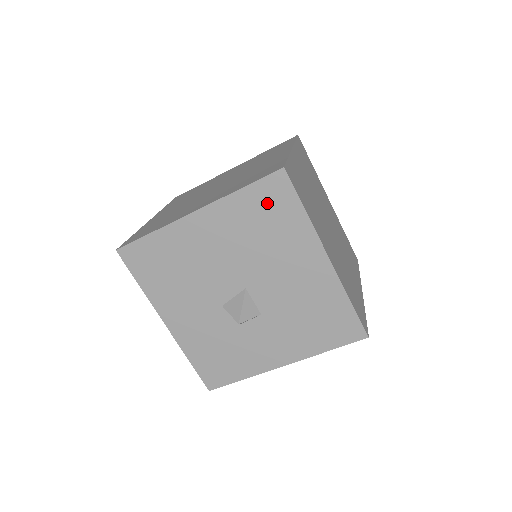
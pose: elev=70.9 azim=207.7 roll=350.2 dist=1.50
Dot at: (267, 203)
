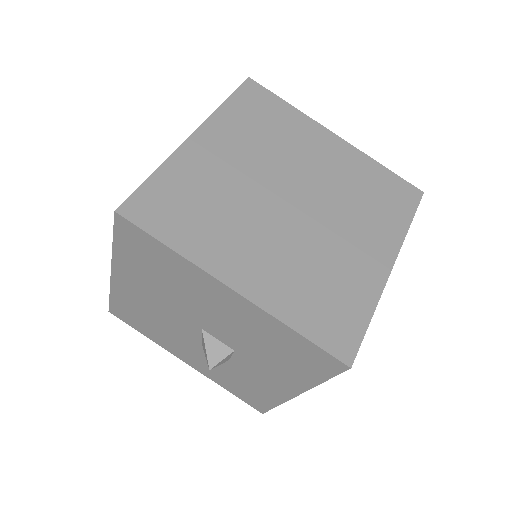
Dot at: (139, 250)
